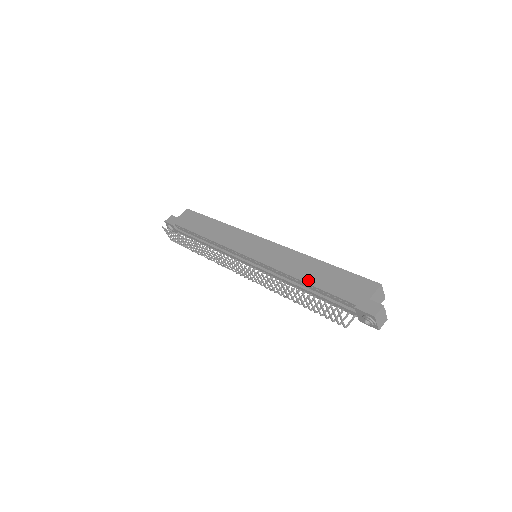
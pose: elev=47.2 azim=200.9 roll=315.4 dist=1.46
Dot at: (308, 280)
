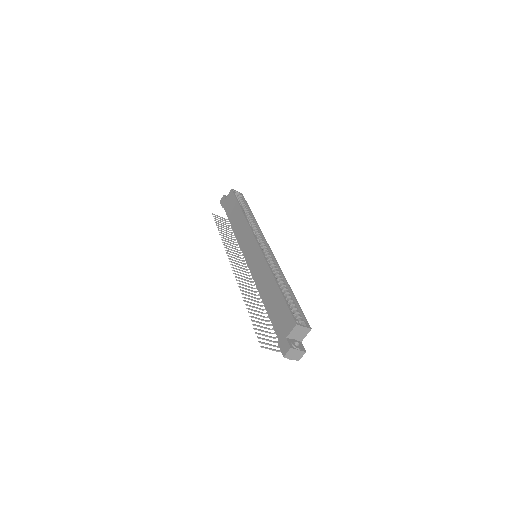
Dot at: (265, 302)
